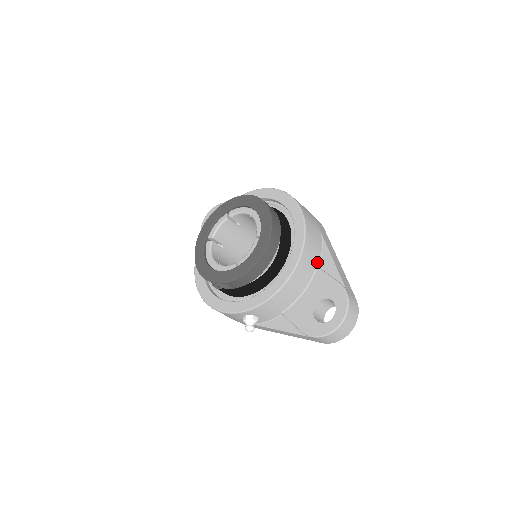
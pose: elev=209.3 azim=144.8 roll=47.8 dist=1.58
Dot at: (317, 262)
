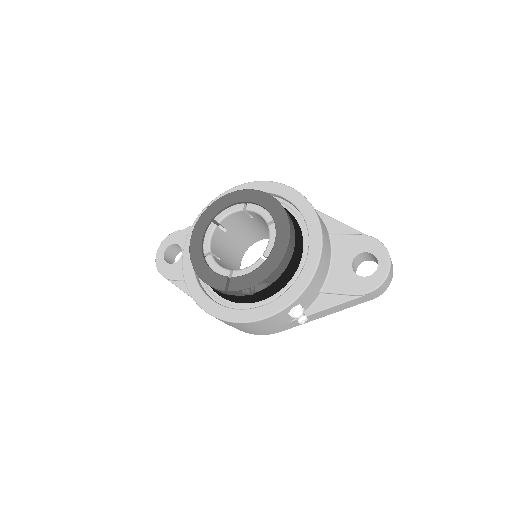
Dot at: (326, 230)
